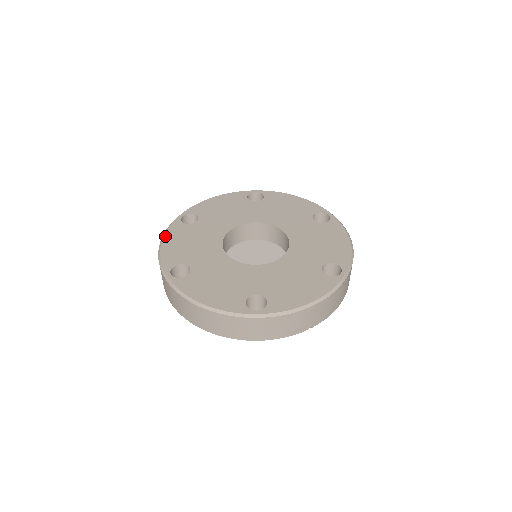
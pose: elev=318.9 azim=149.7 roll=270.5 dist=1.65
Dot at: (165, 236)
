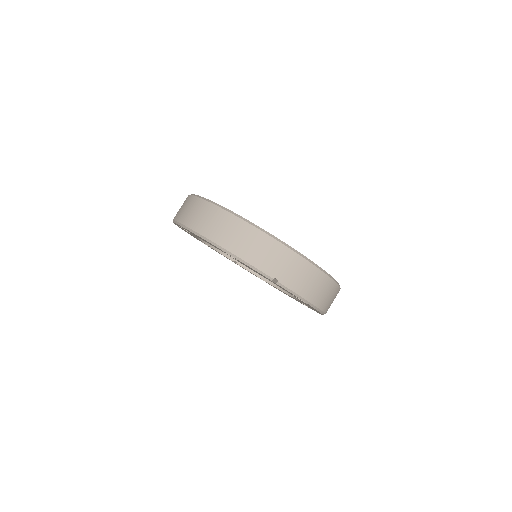
Dot at: occluded
